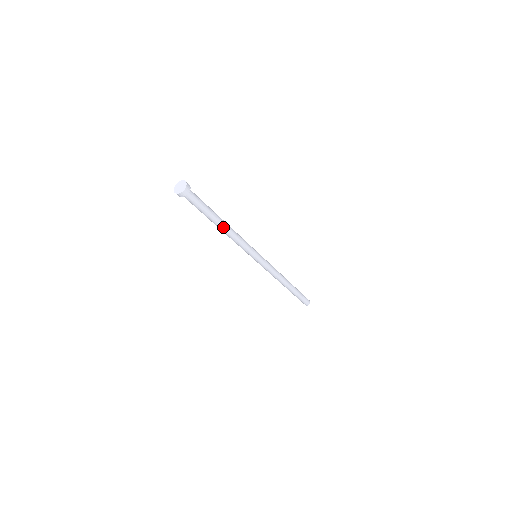
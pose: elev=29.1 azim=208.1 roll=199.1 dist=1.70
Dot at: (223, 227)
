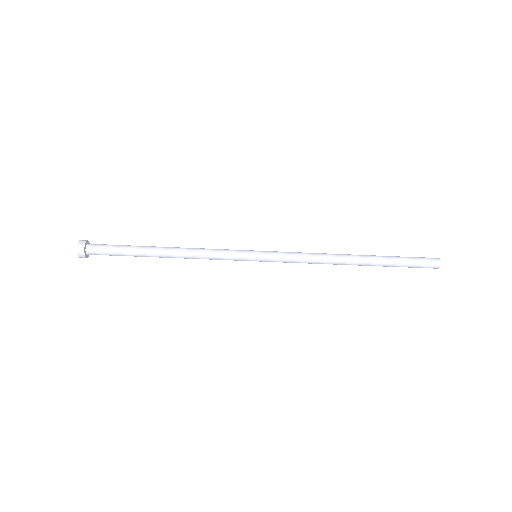
Dot at: (165, 257)
